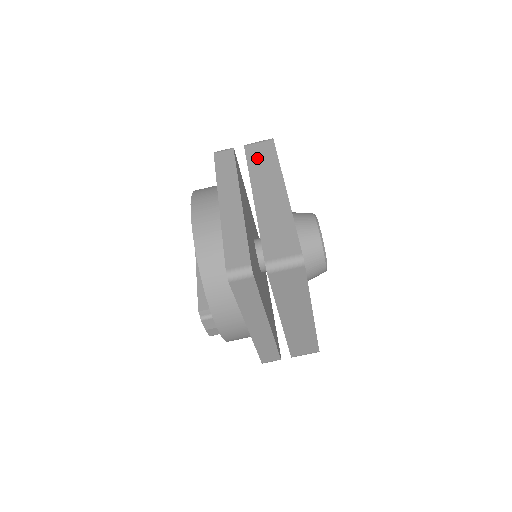
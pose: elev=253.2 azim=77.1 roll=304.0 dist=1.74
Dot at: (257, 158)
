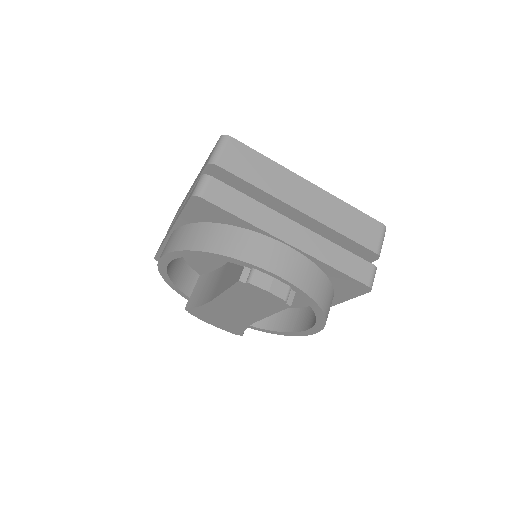
Dot at: (175, 216)
